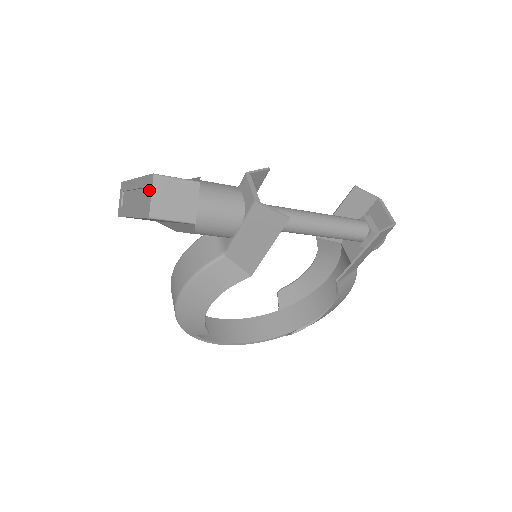
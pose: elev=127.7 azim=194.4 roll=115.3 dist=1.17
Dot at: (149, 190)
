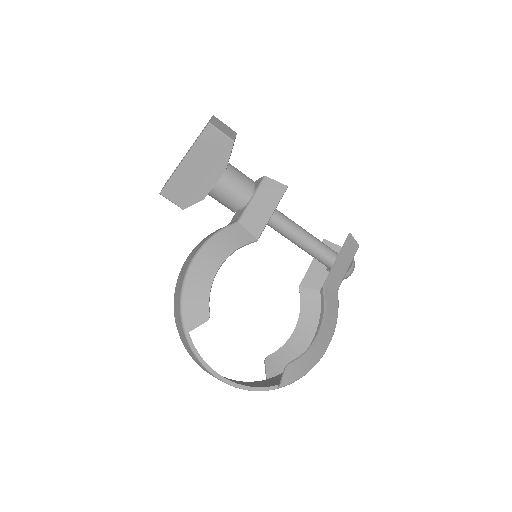
Dot at: occluded
